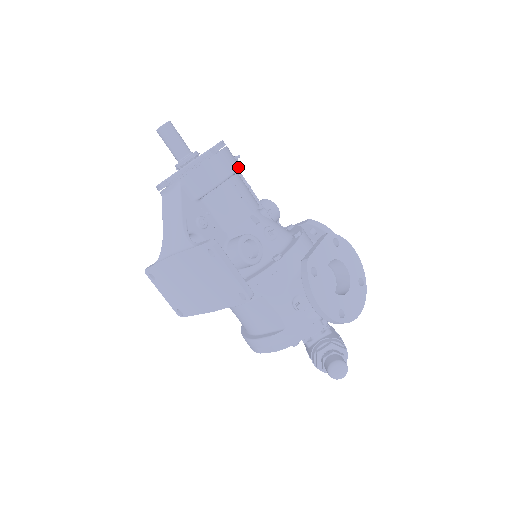
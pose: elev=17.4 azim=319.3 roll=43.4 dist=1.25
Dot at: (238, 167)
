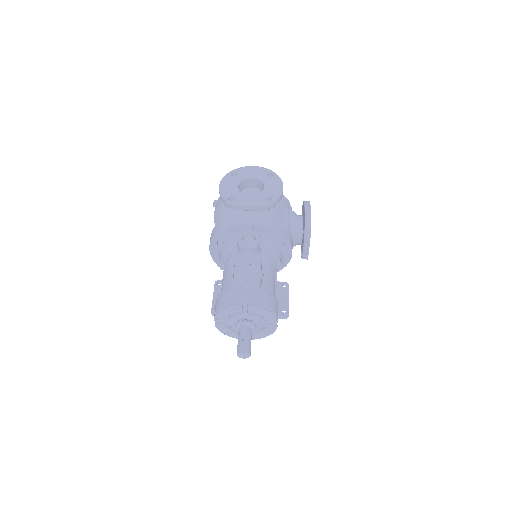
Dot at: (275, 298)
